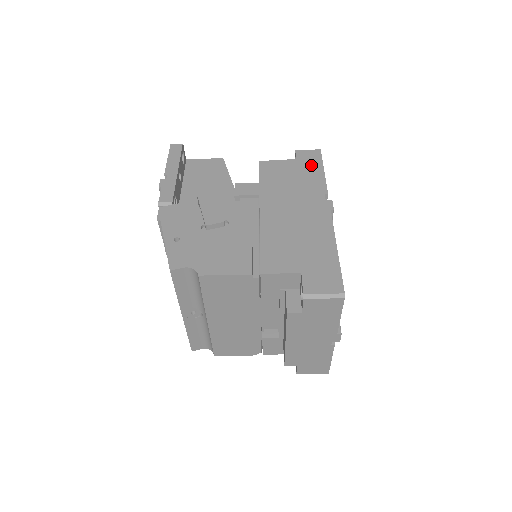
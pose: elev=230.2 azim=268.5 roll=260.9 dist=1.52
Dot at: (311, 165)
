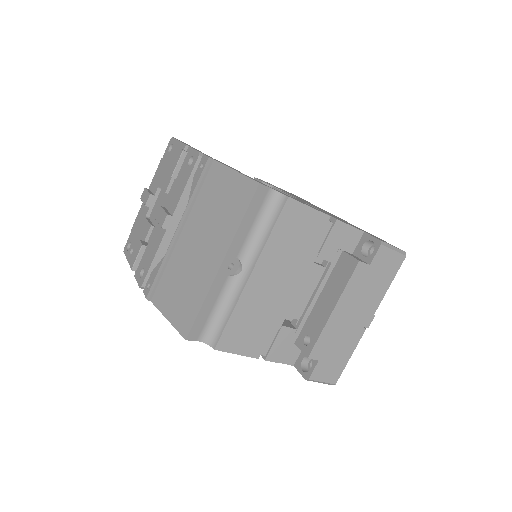
Dot at: occluded
